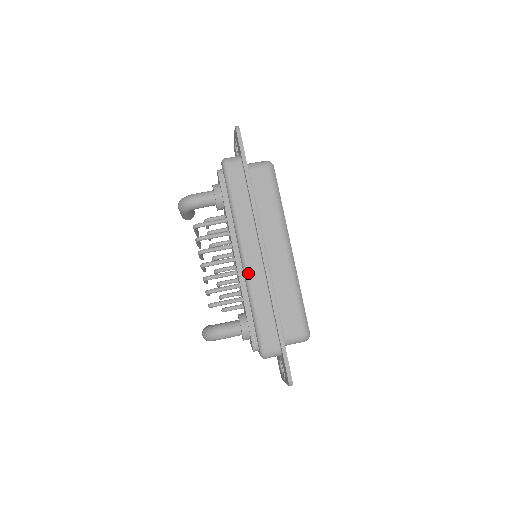
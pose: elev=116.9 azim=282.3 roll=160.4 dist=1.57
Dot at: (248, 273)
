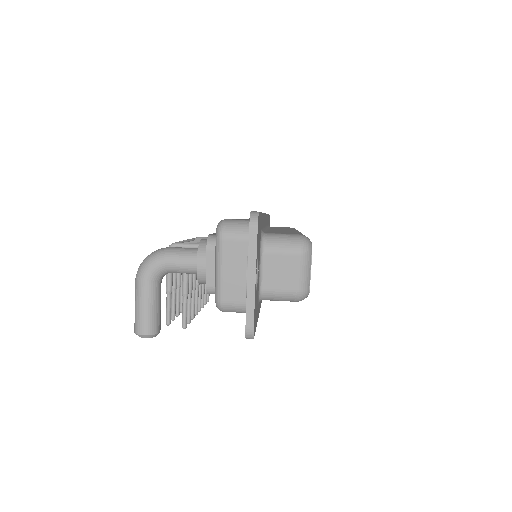
Dot at: occluded
